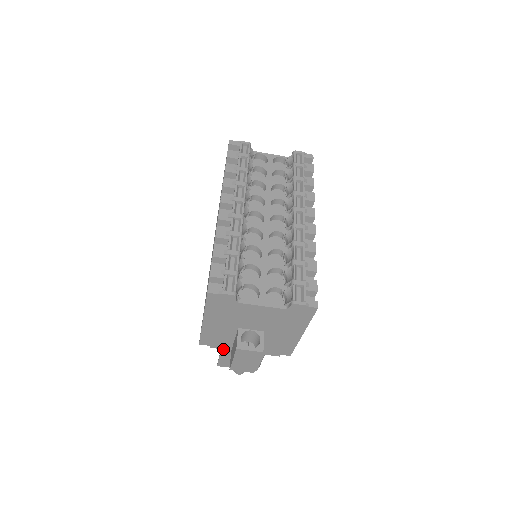
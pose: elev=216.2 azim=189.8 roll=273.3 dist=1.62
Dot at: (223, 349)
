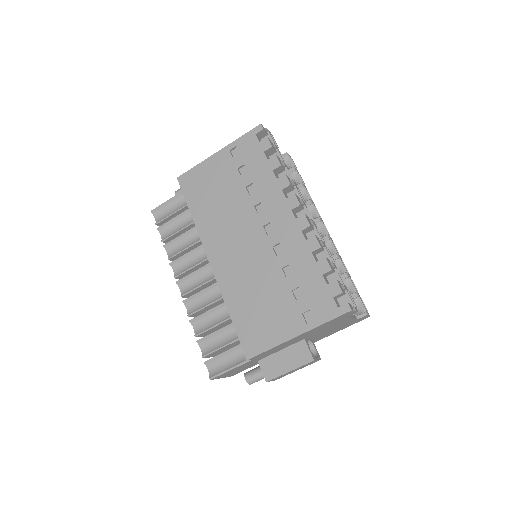
Dot at: occluded
